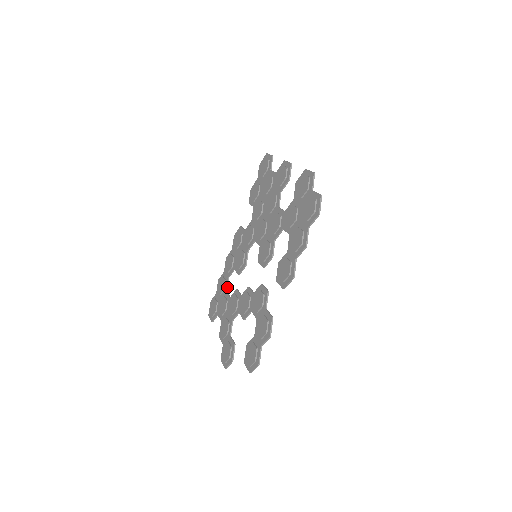
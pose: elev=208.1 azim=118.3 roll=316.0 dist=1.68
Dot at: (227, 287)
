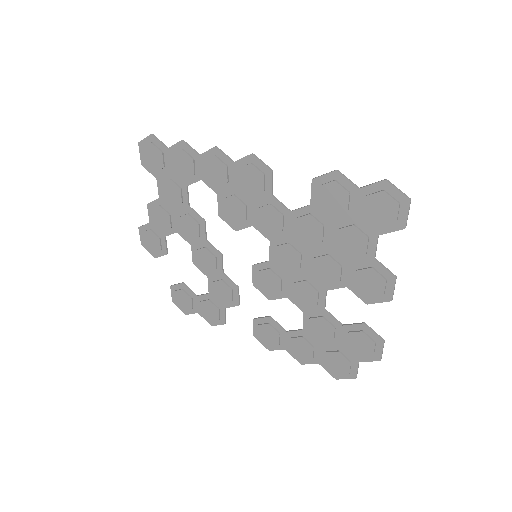
Dot at: occluded
